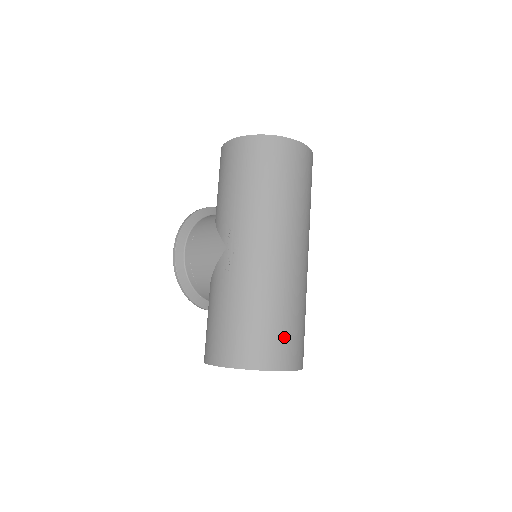
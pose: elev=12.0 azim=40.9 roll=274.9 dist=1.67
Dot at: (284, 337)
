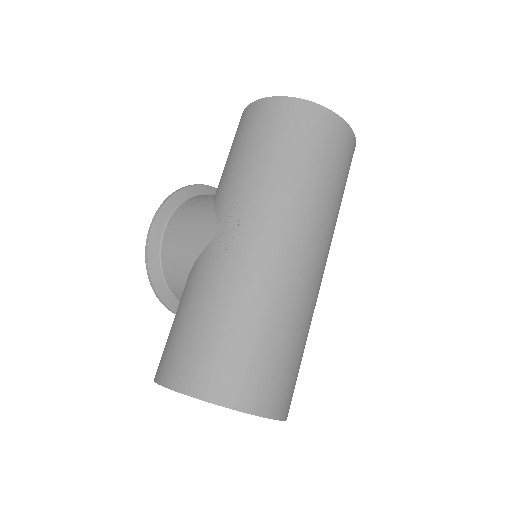
Dot at: (273, 368)
